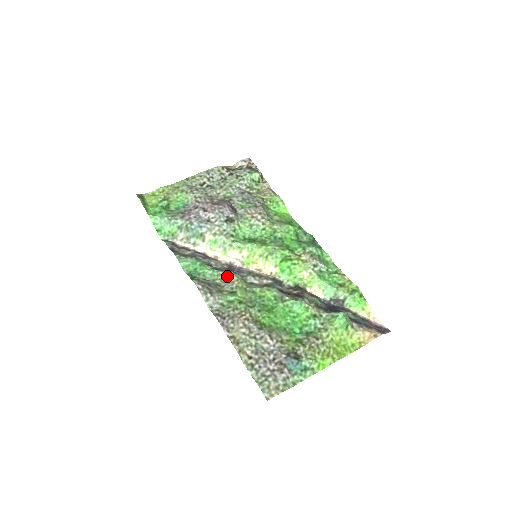
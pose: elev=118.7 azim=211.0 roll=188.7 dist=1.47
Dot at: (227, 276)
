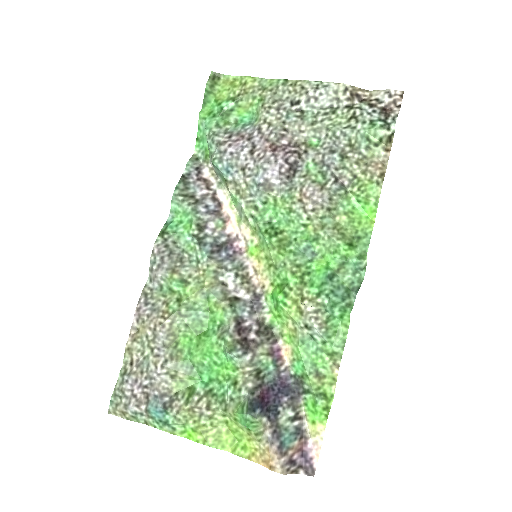
Dot at: (199, 257)
